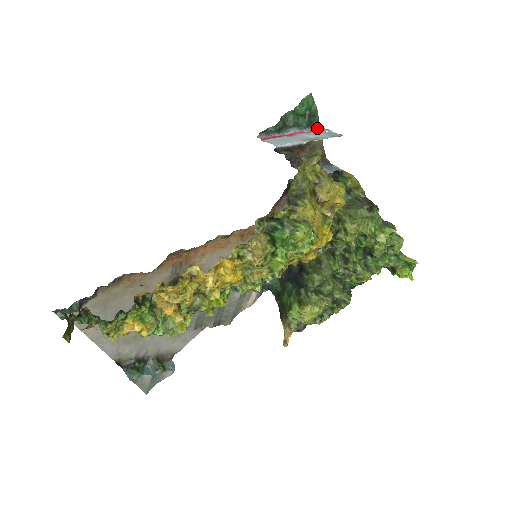
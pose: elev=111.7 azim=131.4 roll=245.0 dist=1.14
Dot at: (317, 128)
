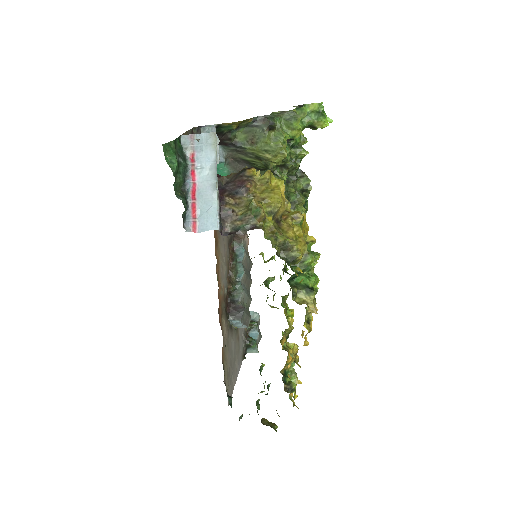
Dot at: (186, 146)
